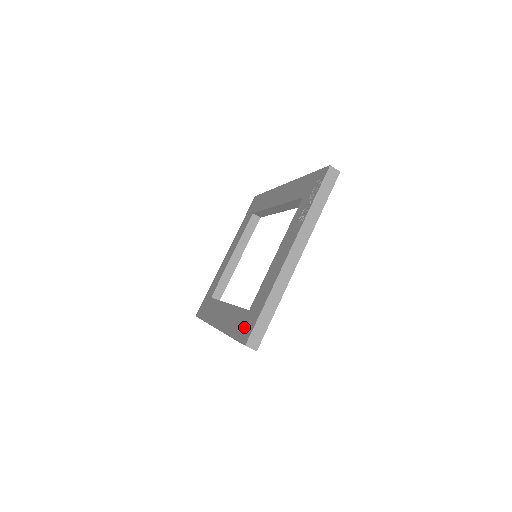
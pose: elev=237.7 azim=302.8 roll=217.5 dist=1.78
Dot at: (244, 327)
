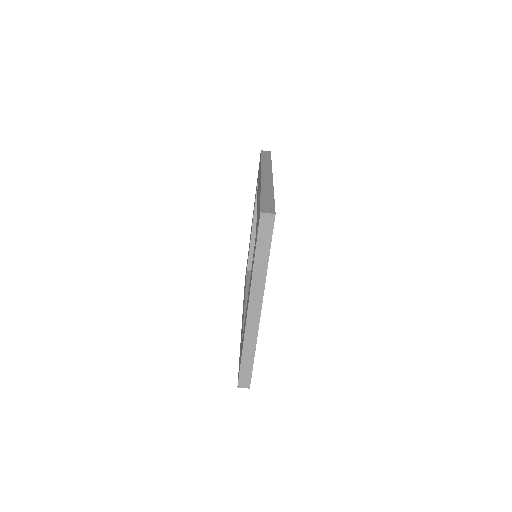
Dot at: occluded
